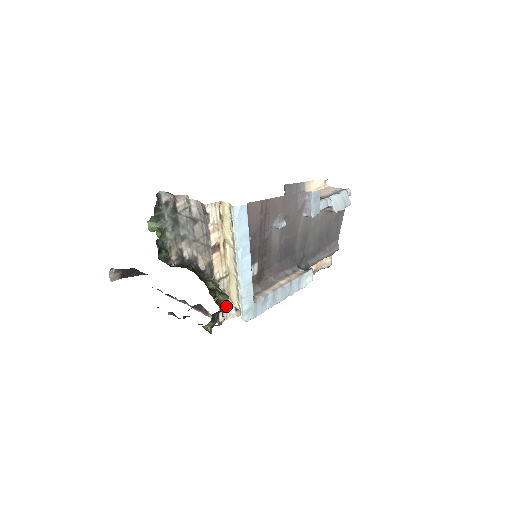
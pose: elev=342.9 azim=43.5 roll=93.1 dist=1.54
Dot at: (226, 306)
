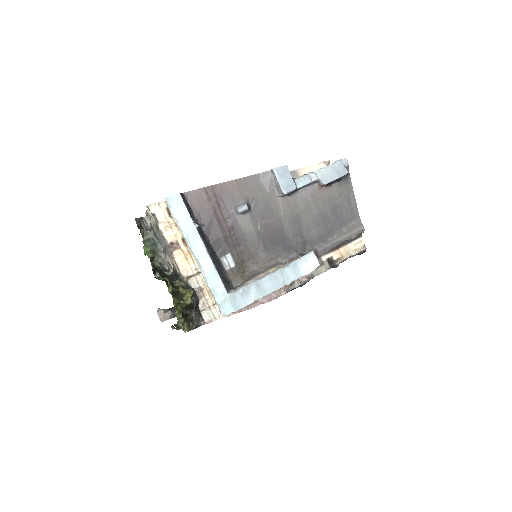
Dot at: (188, 298)
